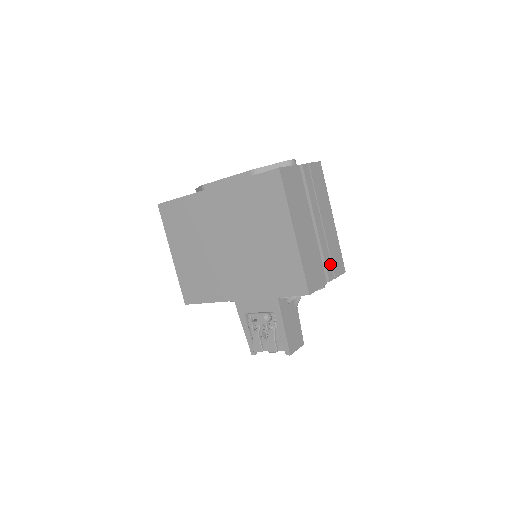
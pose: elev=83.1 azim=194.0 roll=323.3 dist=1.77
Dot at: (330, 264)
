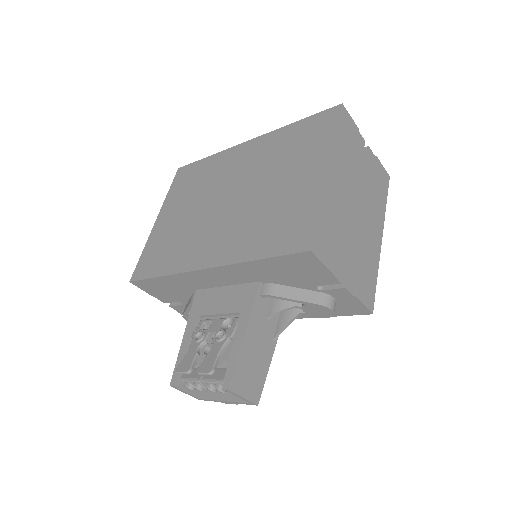
Dot at: (356, 273)
